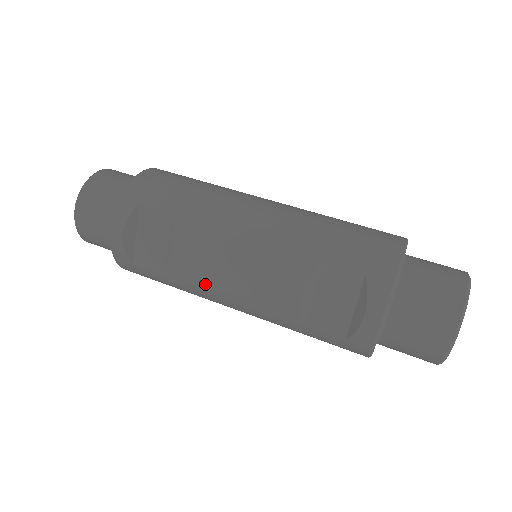
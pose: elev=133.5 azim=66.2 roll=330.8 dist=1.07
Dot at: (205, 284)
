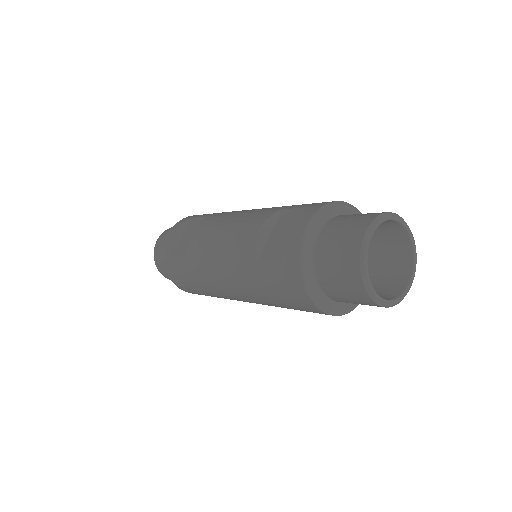
Dot at: (205, 250)
